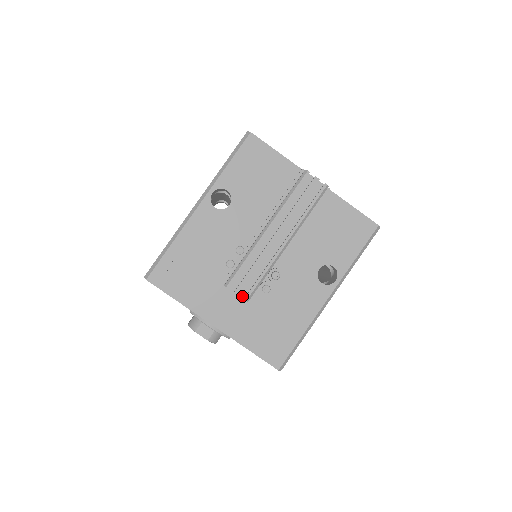
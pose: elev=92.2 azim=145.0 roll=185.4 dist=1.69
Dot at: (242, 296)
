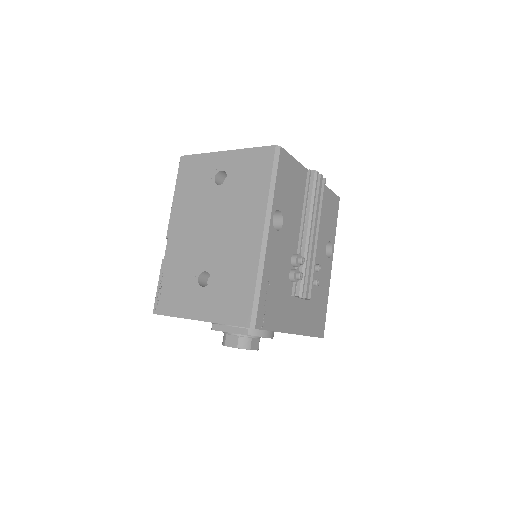
Dot at: occluded
